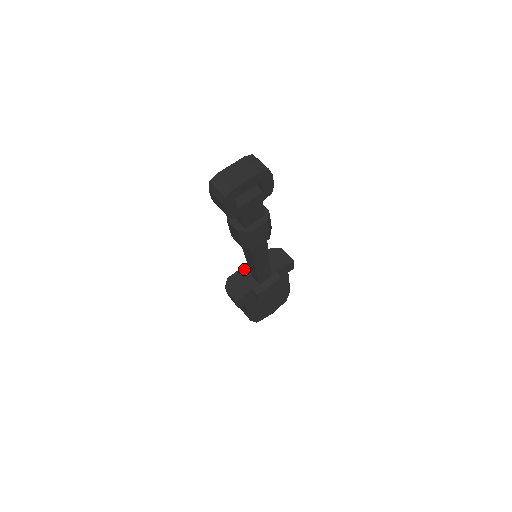
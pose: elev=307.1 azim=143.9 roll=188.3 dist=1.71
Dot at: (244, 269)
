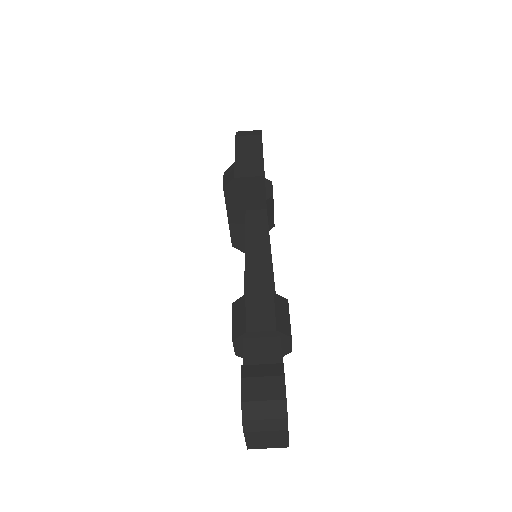
Dot at: (233, 228)
